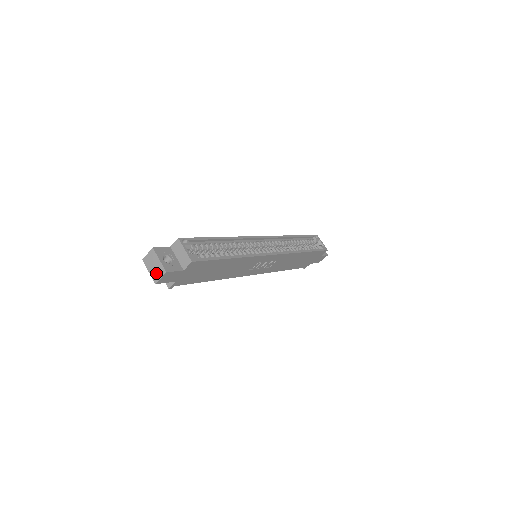
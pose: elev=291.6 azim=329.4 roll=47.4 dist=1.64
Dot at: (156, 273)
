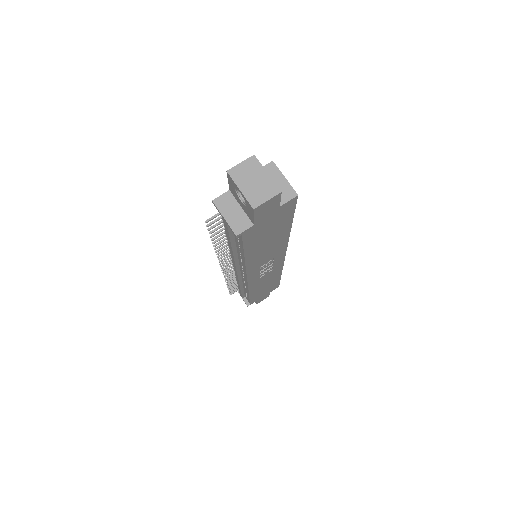
Dot at: (258, 192)
